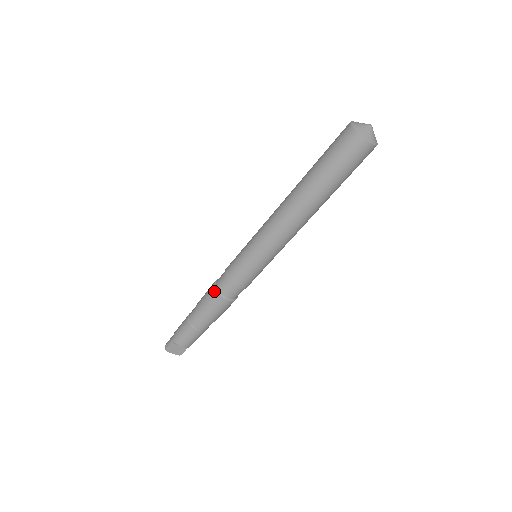
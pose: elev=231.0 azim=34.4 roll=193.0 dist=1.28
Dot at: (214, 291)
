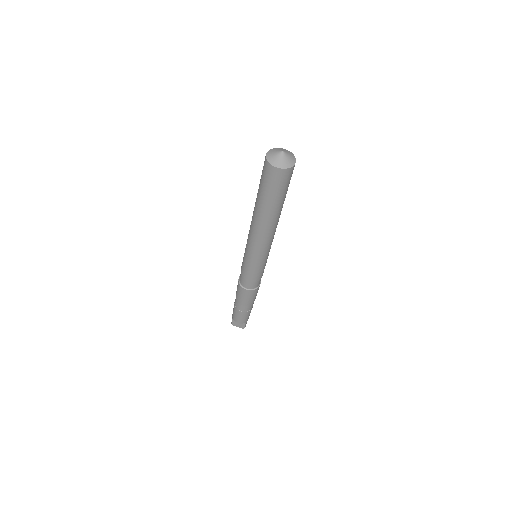
Dot at: (238, 283)
